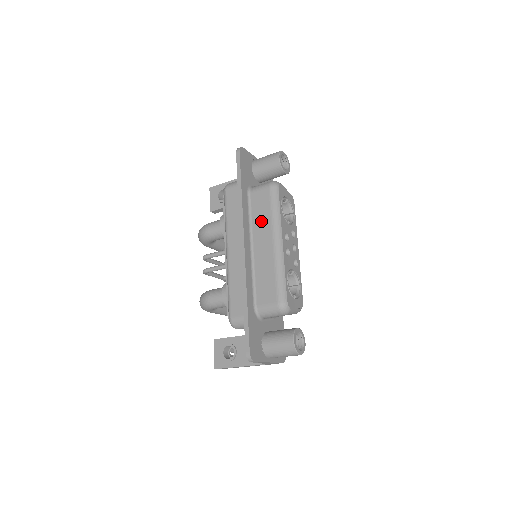
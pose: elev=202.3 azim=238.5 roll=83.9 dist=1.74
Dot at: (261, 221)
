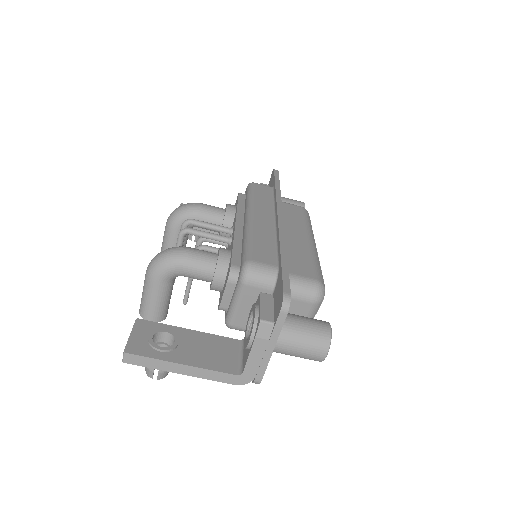
Dot at: (292, 220)
